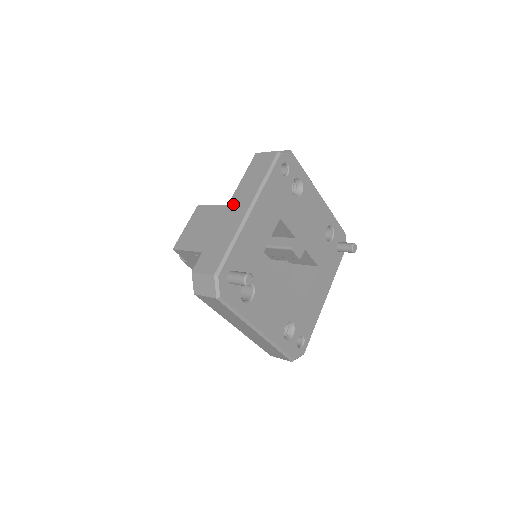
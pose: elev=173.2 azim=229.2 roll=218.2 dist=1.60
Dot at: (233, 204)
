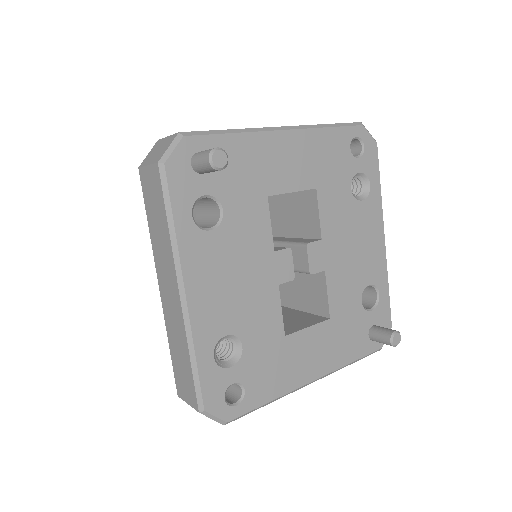
Dot at: occluded
